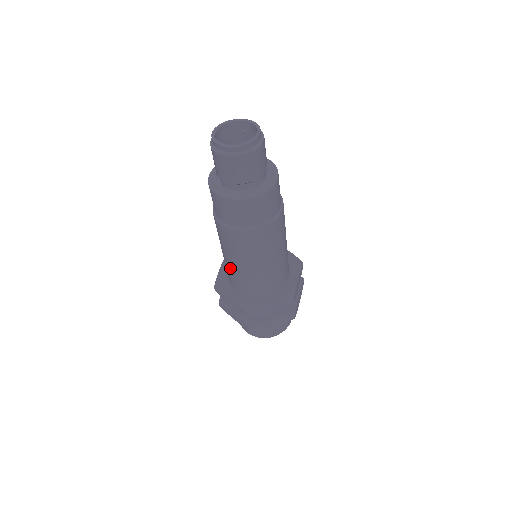
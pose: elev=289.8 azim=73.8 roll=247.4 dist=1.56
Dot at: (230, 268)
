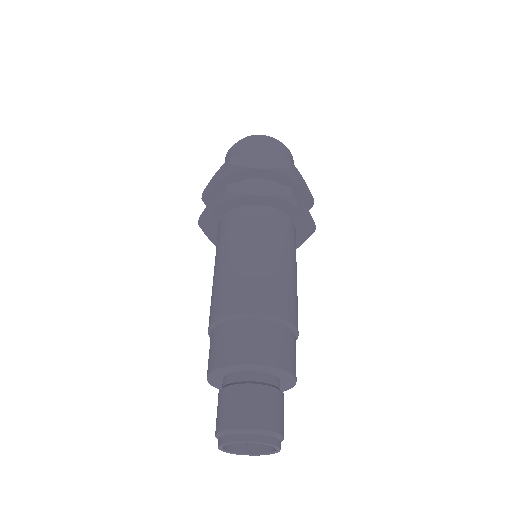
Dot at: occluded
